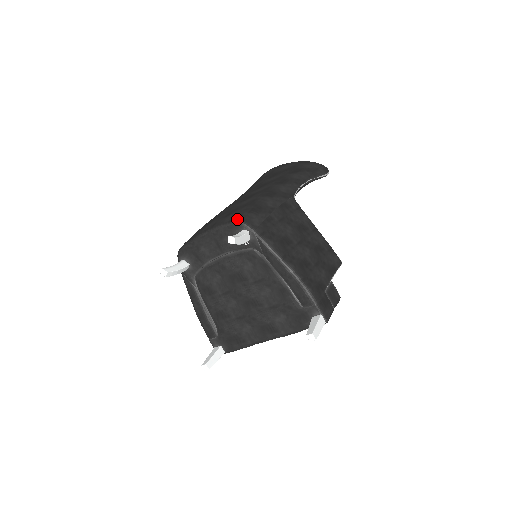
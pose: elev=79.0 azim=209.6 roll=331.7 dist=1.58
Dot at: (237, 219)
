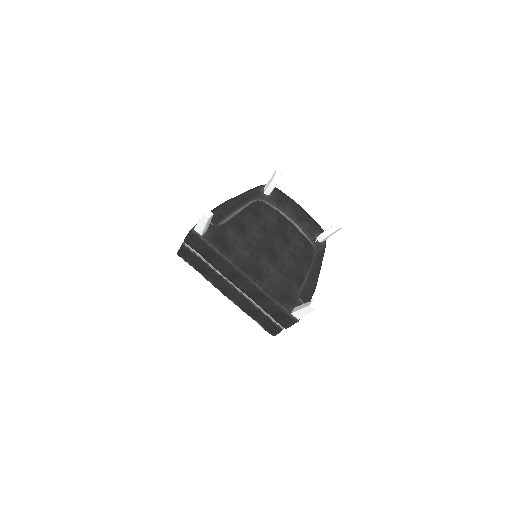
Dot at: (323, 231)
